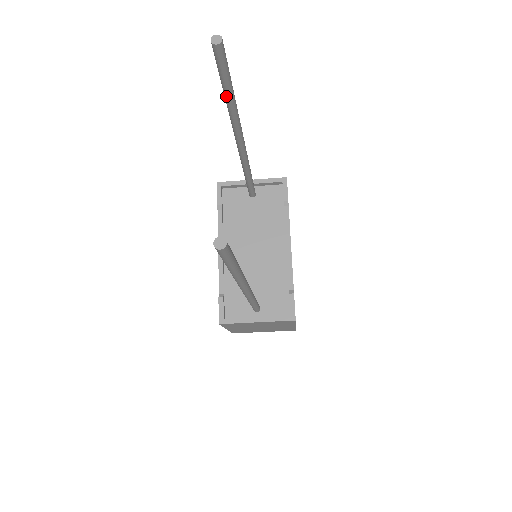
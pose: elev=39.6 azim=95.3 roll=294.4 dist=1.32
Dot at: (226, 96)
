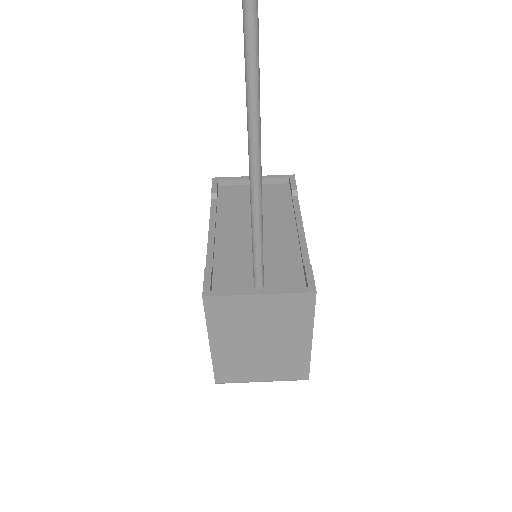
Dot at: out of frame
